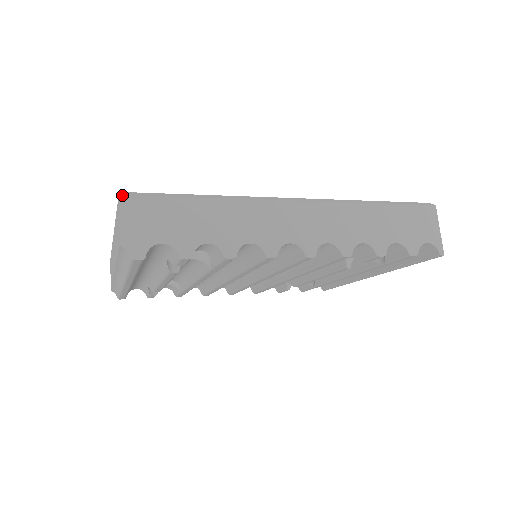
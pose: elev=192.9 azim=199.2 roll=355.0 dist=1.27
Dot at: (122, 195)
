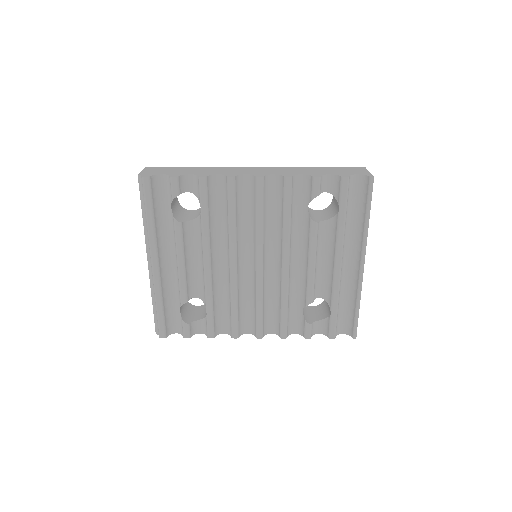
Dot at: (147, 167)
